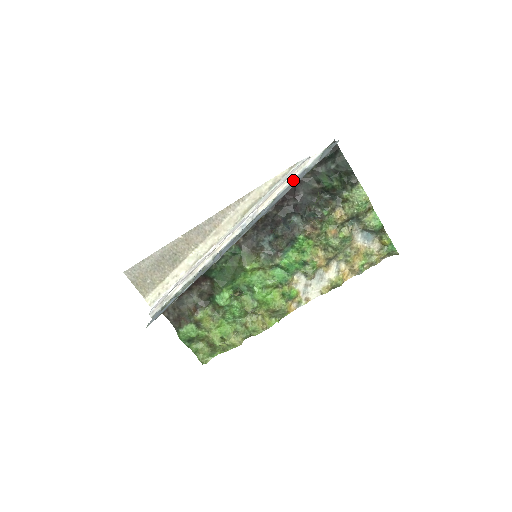
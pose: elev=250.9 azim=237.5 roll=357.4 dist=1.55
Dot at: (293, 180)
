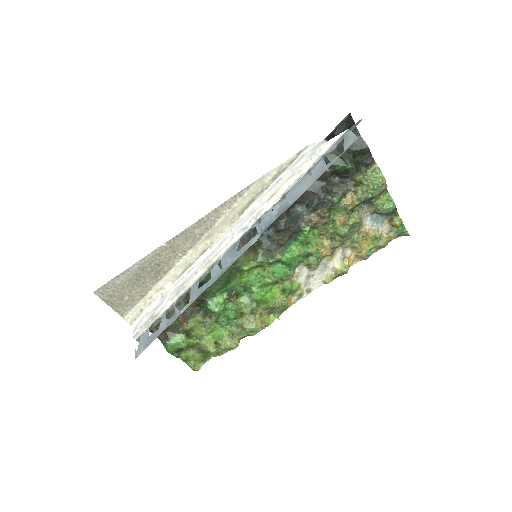
Dot at: (306, 171)
